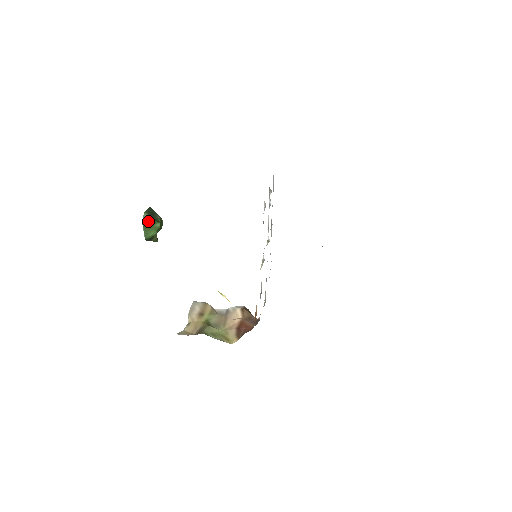
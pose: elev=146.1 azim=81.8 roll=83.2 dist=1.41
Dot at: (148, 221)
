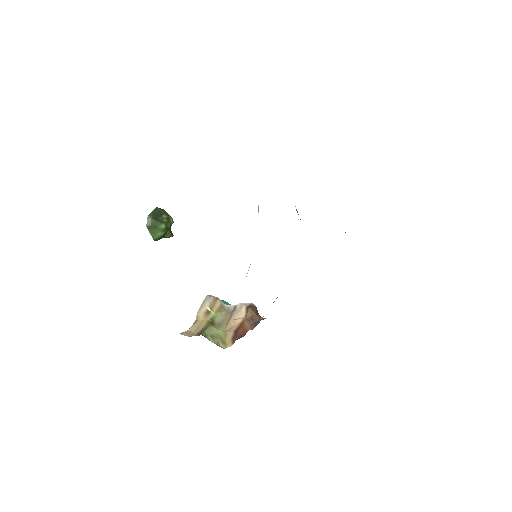
Dot at: (152, 224)
